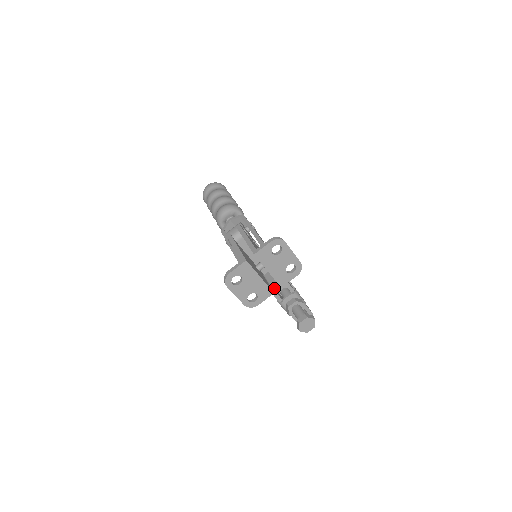
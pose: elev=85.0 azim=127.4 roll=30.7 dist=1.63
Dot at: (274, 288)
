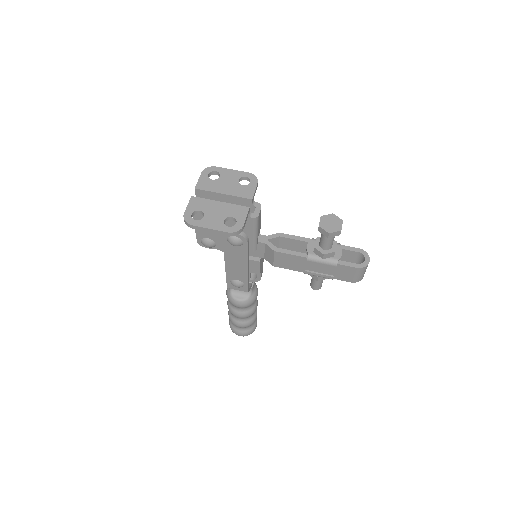
Dot at: (254, 213)
